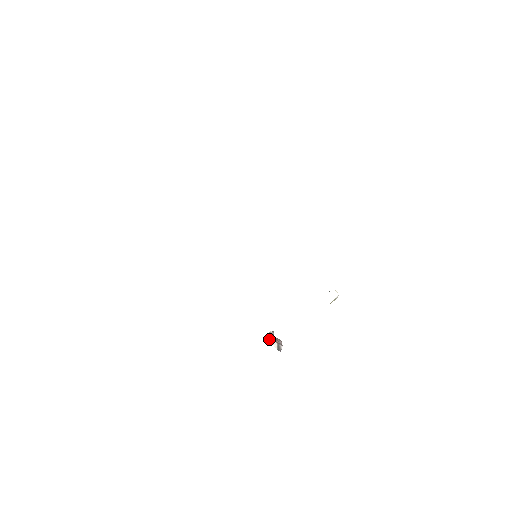
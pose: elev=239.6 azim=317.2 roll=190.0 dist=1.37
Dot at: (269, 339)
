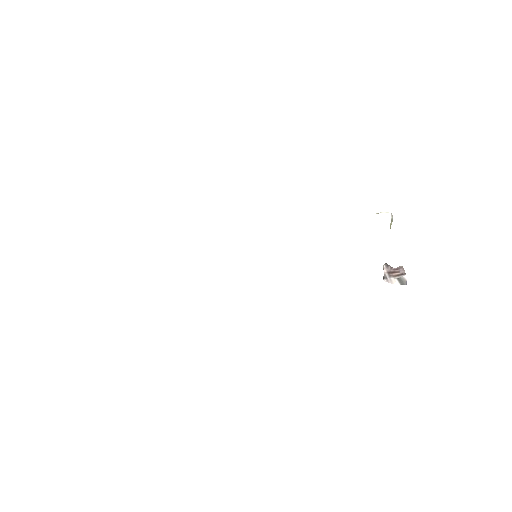
Dot at: (384, 280)
